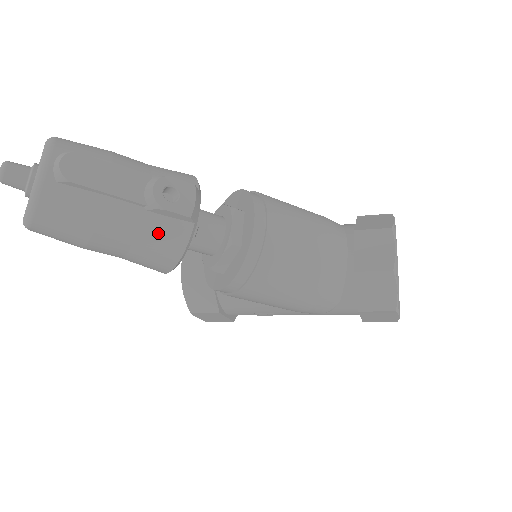
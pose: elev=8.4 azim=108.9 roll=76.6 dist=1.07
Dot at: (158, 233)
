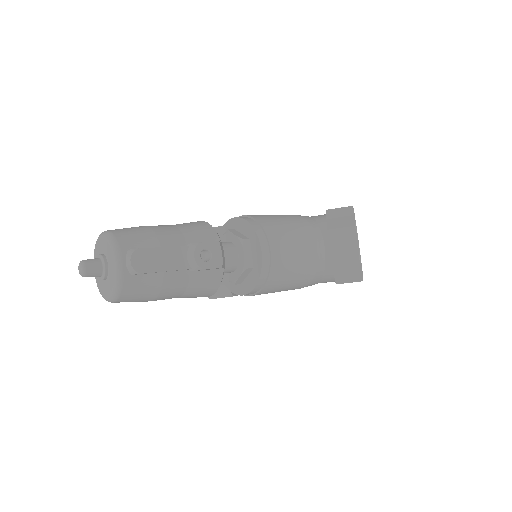
Dot at: (201, 282)
